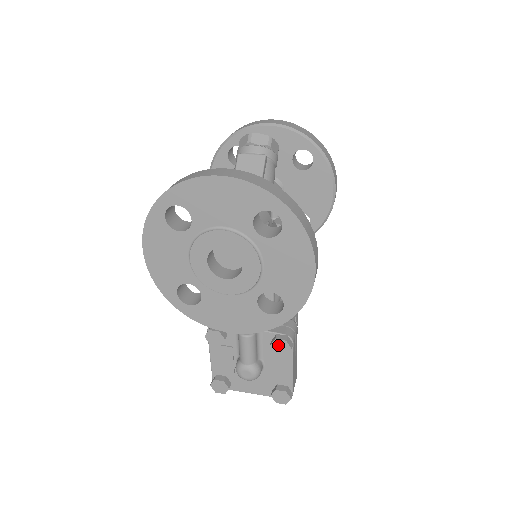
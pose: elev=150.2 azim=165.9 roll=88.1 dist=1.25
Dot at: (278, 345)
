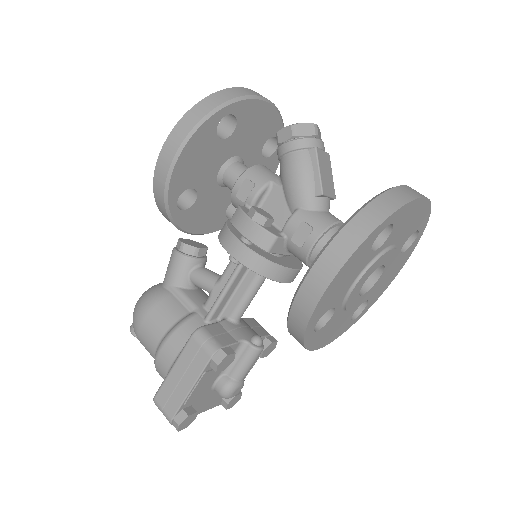
Dot at: (270, 348)
